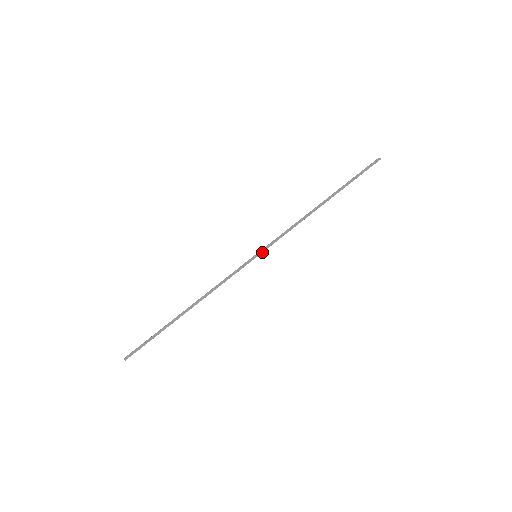
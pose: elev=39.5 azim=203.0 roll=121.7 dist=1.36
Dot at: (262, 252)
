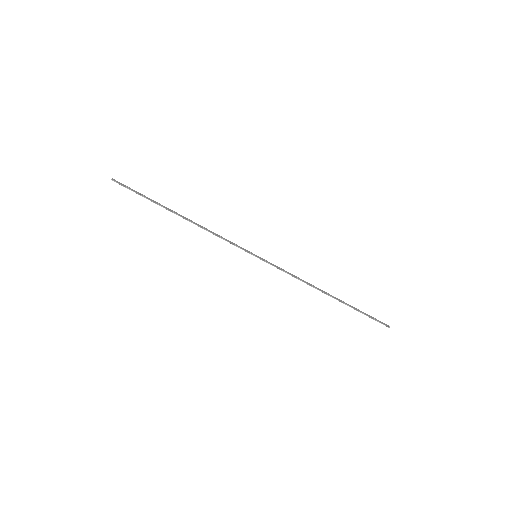
Dot at: (262, 259)
